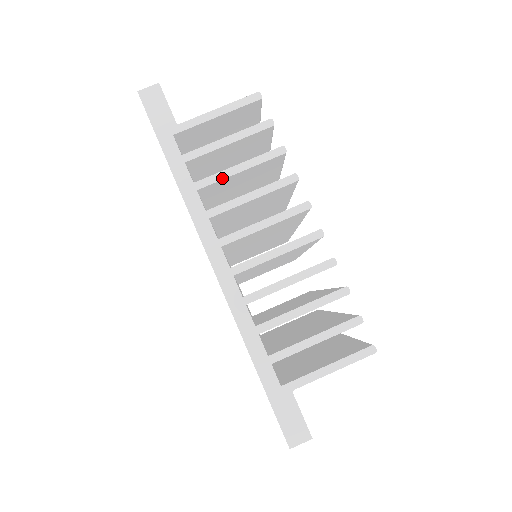
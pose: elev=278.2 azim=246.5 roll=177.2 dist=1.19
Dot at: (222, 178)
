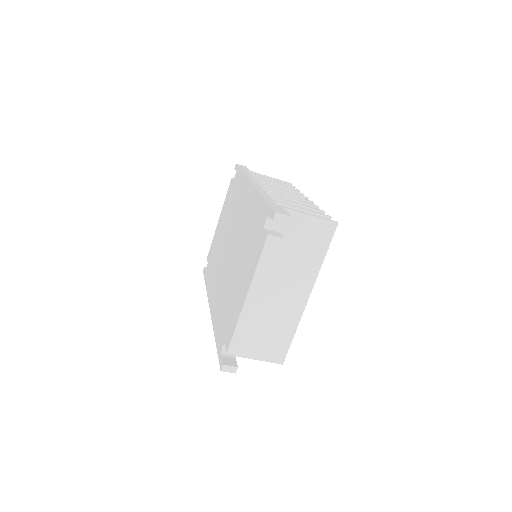
Dot at: occluded
